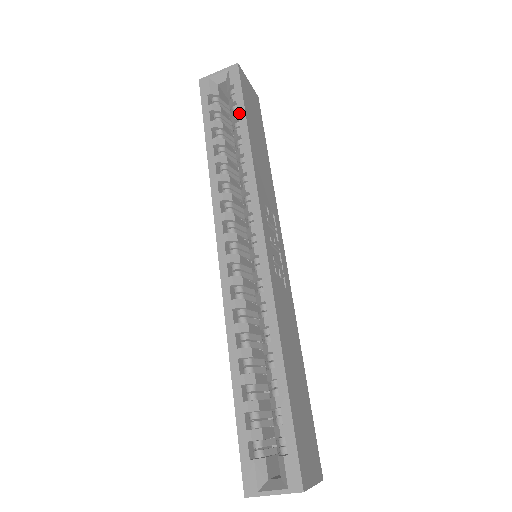
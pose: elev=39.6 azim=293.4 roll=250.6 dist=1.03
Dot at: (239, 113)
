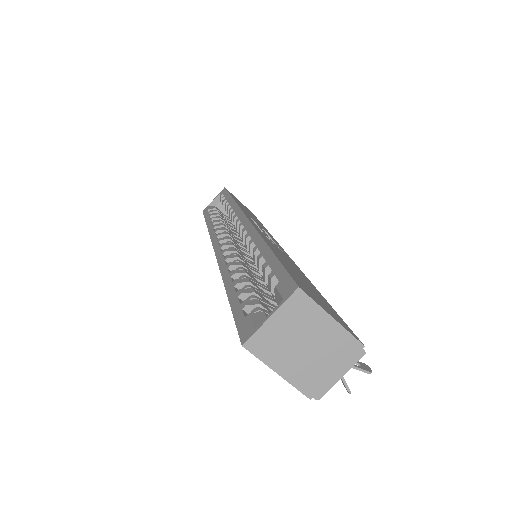
Dot at: (226, 198)
